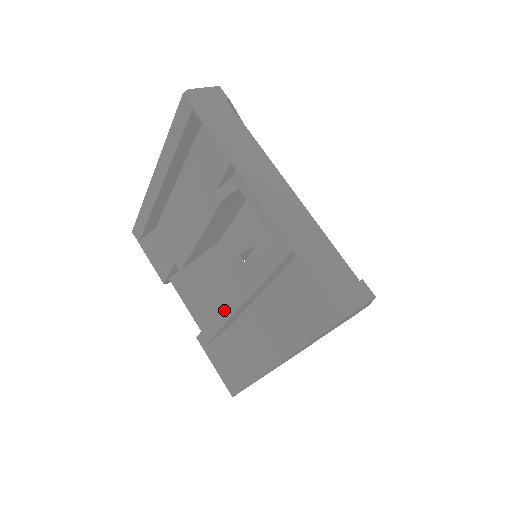
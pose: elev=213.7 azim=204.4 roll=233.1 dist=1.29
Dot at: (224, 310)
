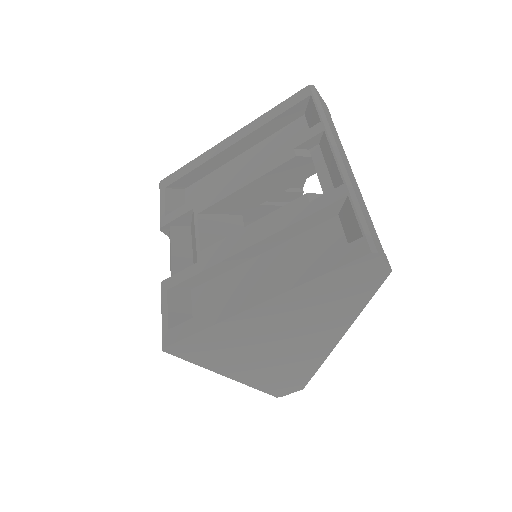
Dot at: (225, 250)
